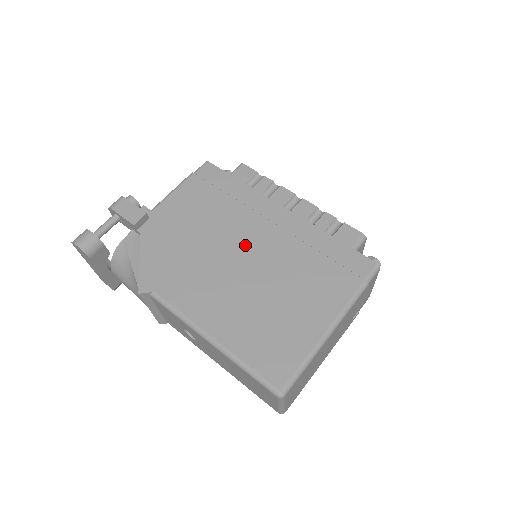
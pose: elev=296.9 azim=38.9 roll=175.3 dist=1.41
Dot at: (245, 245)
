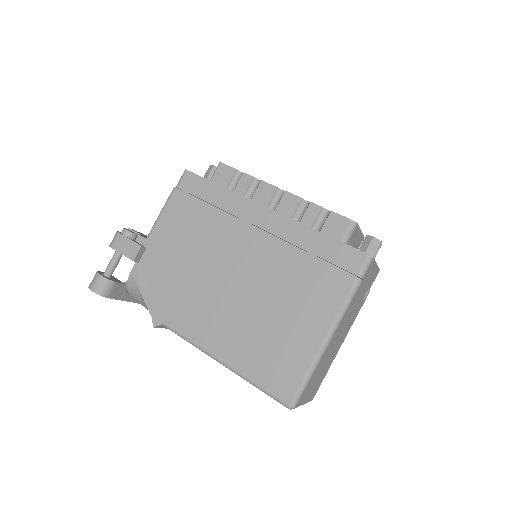
Dot at: (236, 260)
